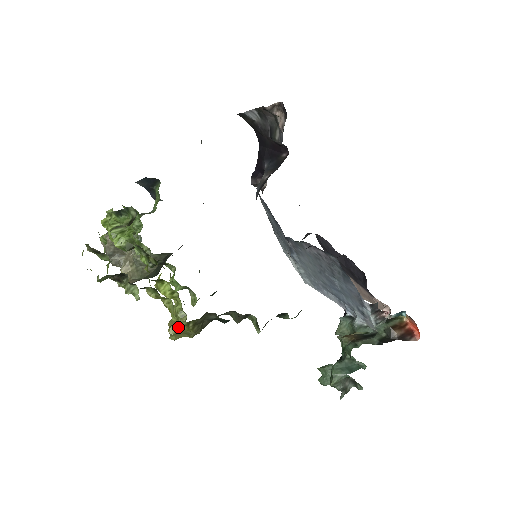
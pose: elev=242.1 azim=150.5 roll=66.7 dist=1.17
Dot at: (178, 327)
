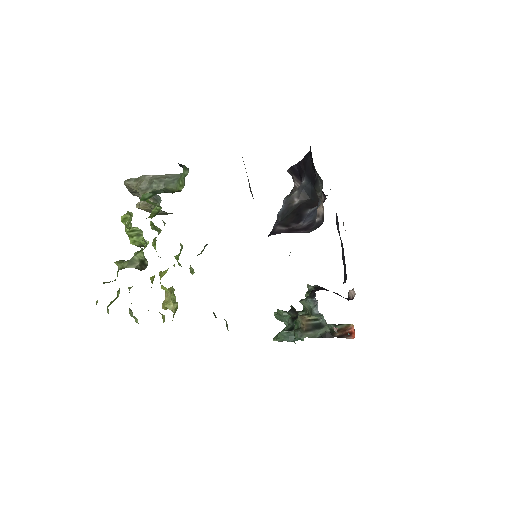
Dot at: occluded
